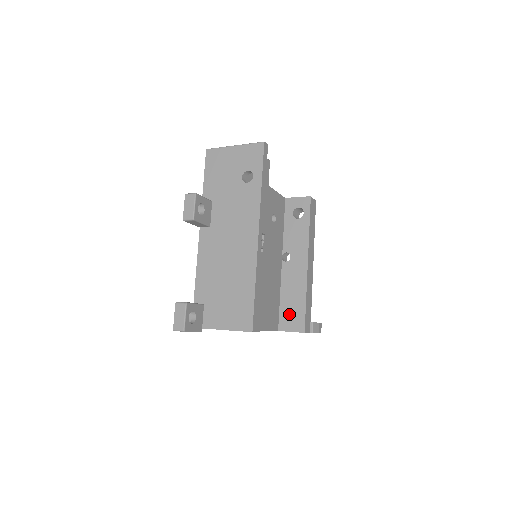
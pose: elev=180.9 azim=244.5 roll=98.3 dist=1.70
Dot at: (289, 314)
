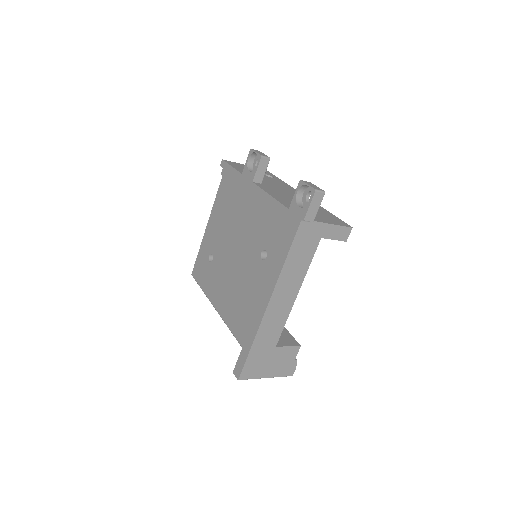
Dot at: occluded
